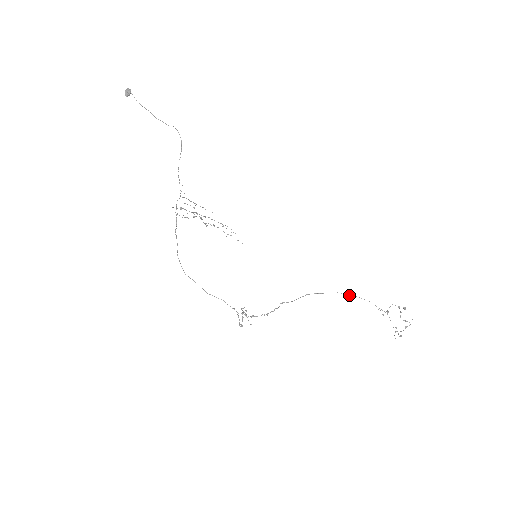
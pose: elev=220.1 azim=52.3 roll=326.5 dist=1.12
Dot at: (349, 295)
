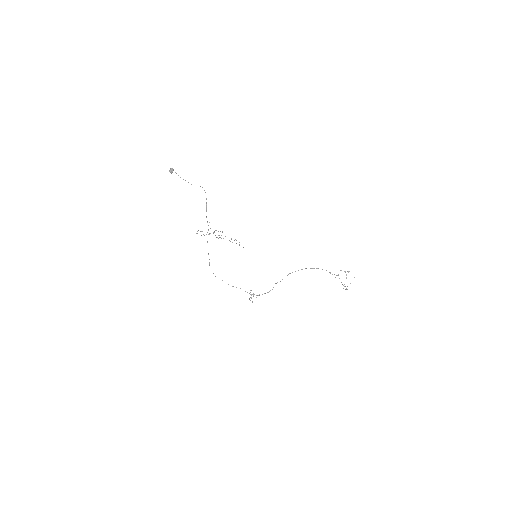
Dot at: (313, 268)
